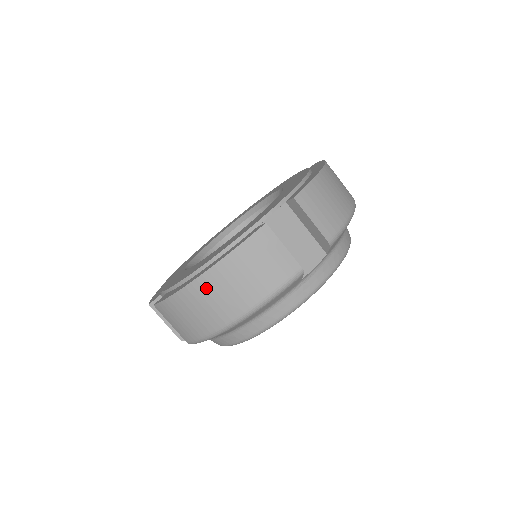
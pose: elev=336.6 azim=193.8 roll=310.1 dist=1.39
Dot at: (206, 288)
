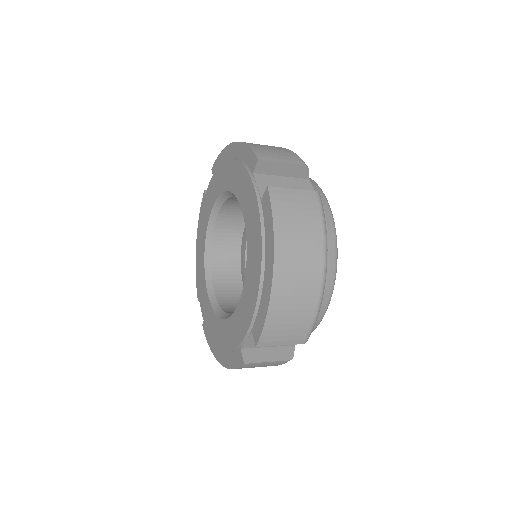
Dot at: (286, 270)
